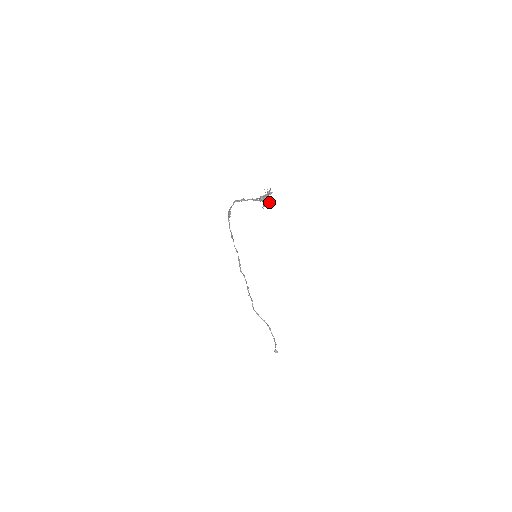
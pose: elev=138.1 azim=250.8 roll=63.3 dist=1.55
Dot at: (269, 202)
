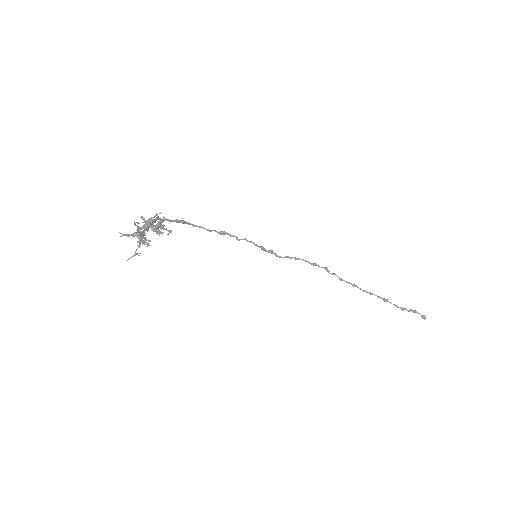
Dot at: (163, 228)
